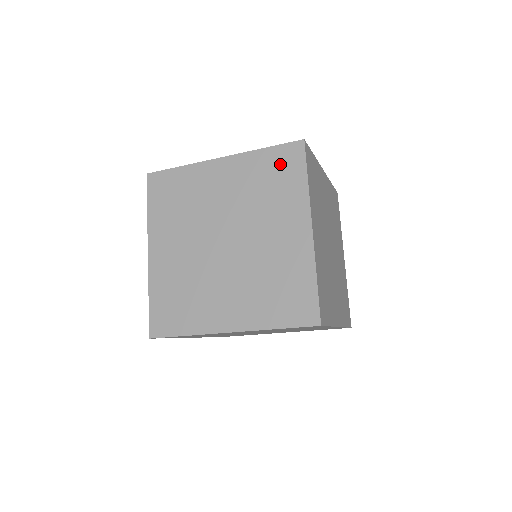
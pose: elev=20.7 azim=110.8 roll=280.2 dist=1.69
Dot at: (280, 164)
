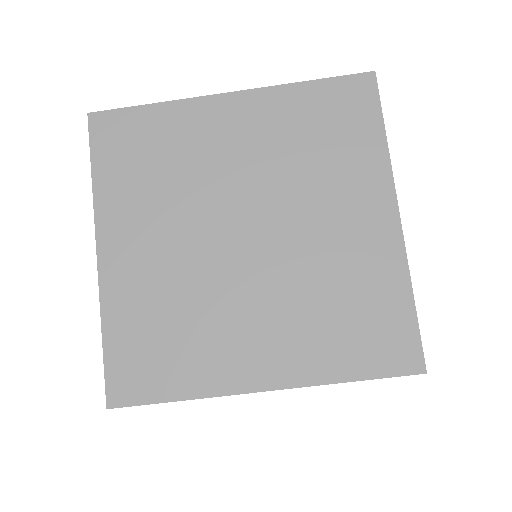
Dot at: (337, 108)
